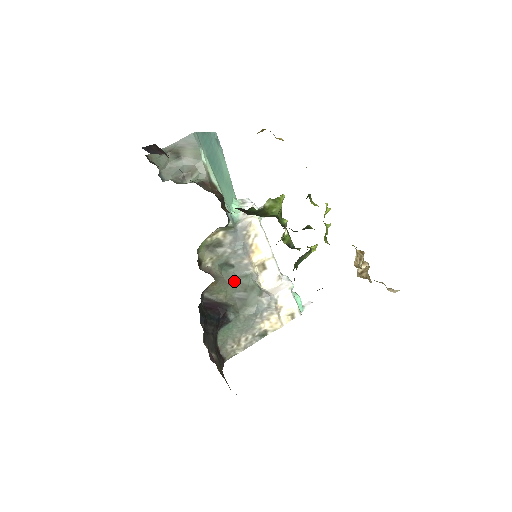
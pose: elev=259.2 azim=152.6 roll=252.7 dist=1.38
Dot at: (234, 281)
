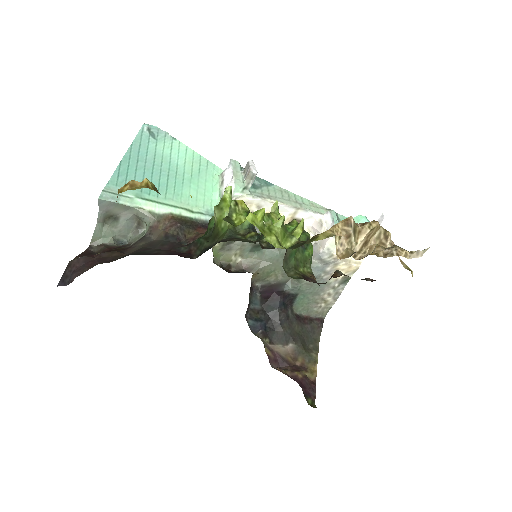
Dot at: (275, 256)
